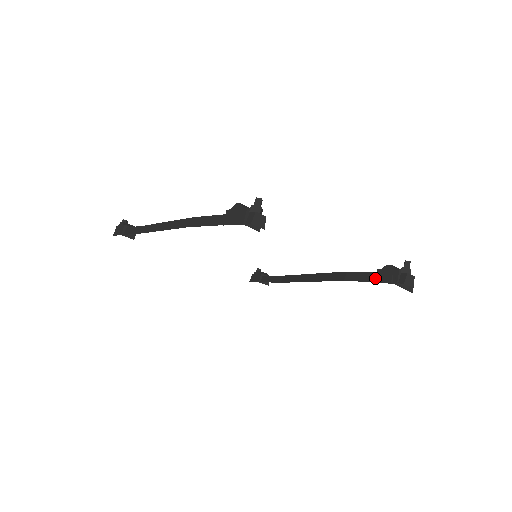
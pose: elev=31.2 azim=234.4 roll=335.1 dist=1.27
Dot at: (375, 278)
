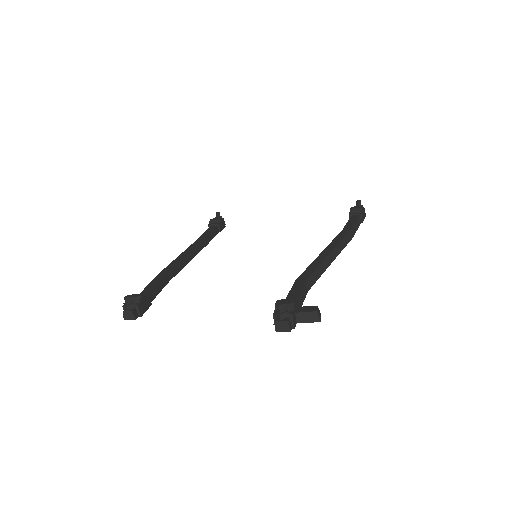
Dot at: occluded
